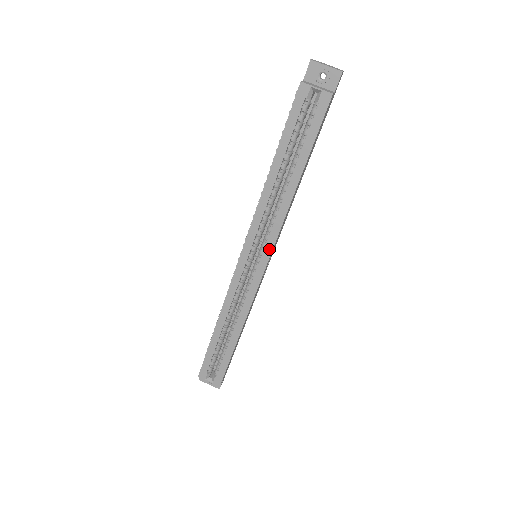
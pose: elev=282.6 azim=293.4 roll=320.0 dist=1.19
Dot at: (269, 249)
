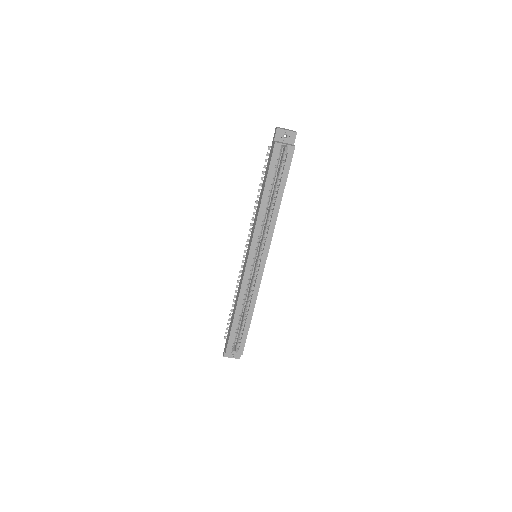
Dot at: (267, 249)
